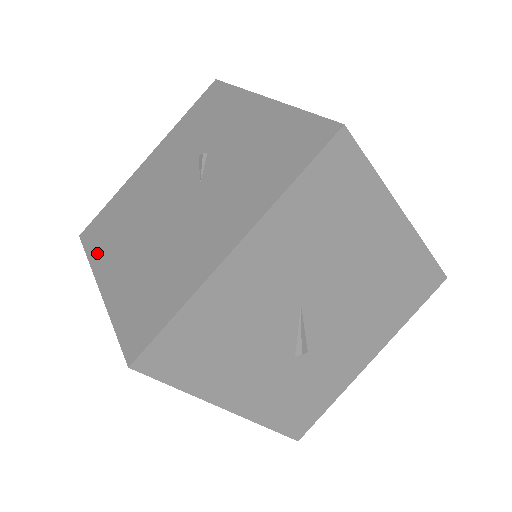
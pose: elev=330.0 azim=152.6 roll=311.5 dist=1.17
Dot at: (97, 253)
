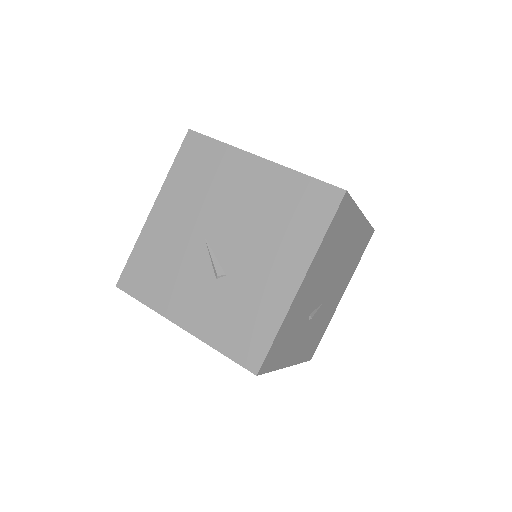
Dot at: occluded
